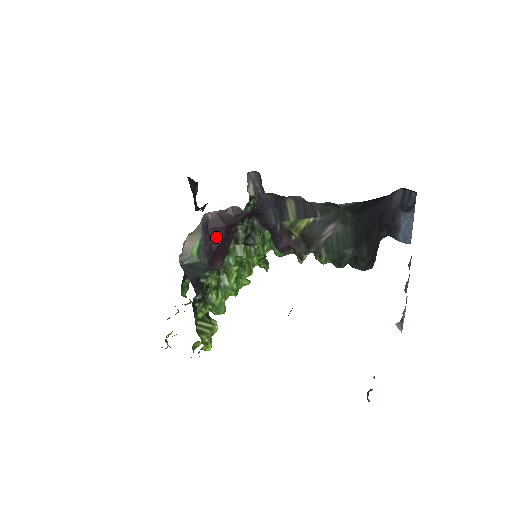
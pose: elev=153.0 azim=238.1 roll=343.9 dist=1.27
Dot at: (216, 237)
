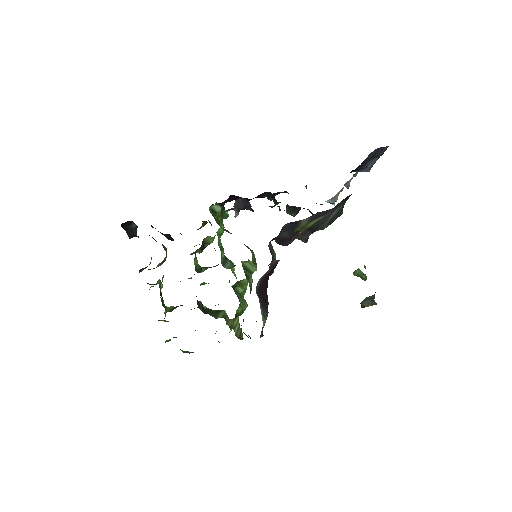
Dot at: (263, 291)
